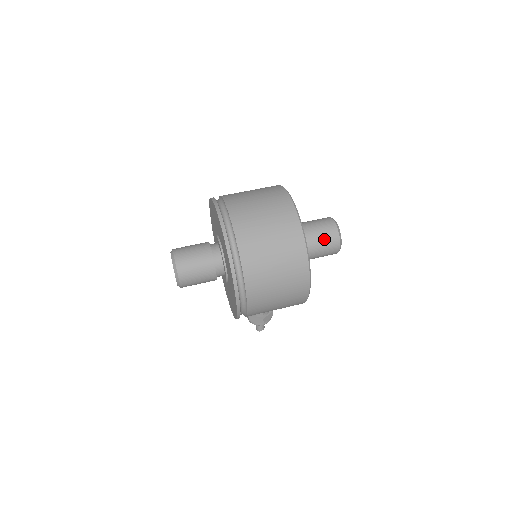
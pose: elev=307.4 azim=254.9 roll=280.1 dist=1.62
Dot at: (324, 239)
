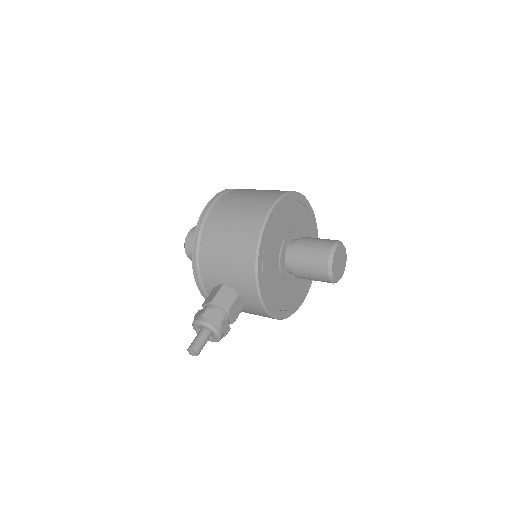
Dot at: (321, 239)
